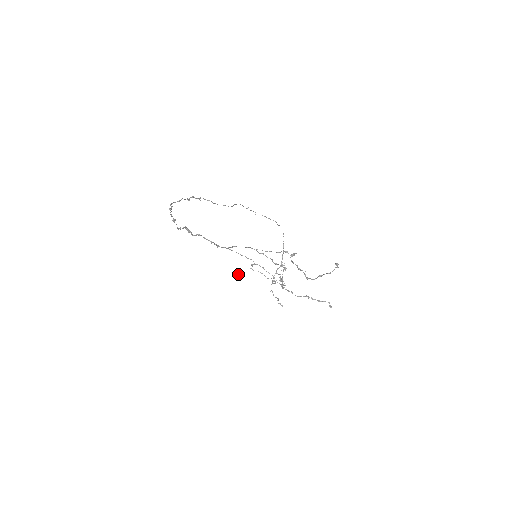
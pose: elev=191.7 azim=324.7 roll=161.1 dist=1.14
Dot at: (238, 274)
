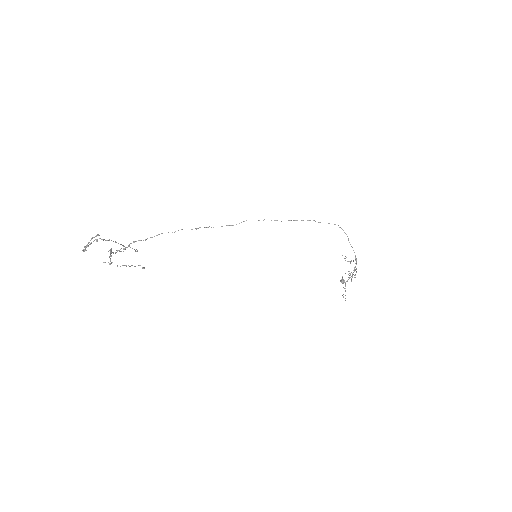
Dot at: (343, 283)
